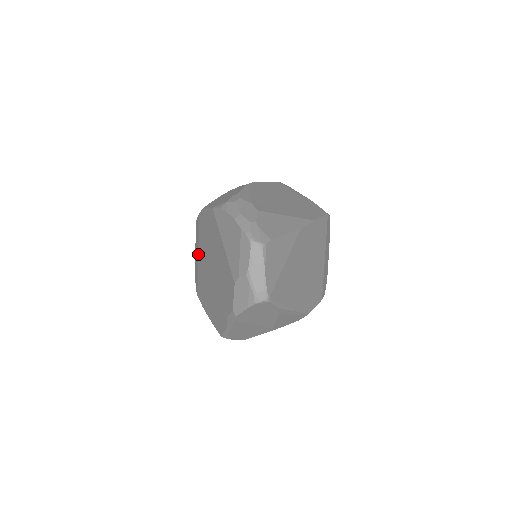
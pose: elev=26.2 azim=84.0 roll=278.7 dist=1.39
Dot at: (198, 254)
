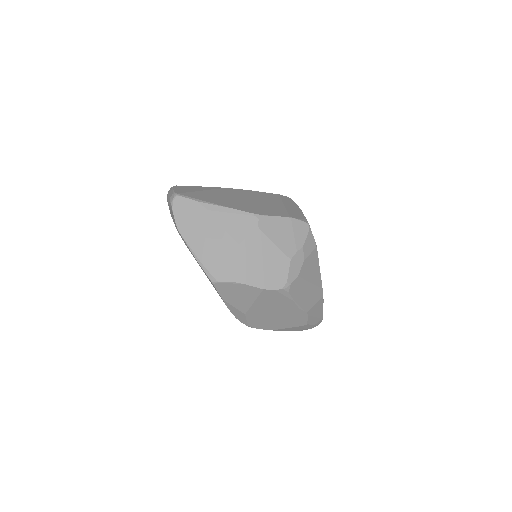
Dot at: occluded
